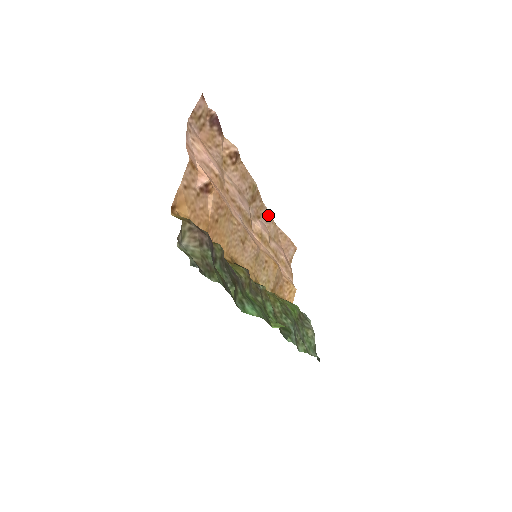
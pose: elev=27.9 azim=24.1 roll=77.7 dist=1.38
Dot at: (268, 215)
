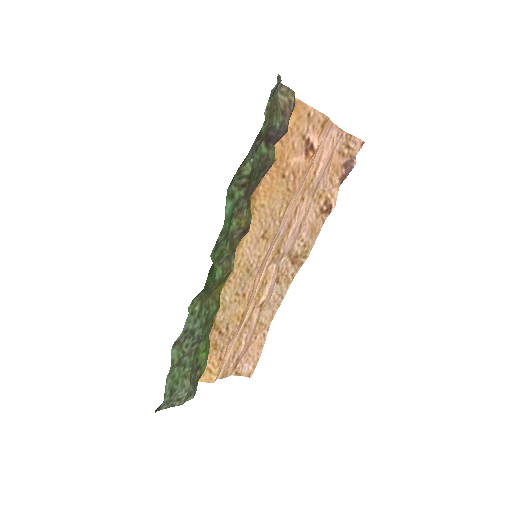
Dot at: (281, 298)
